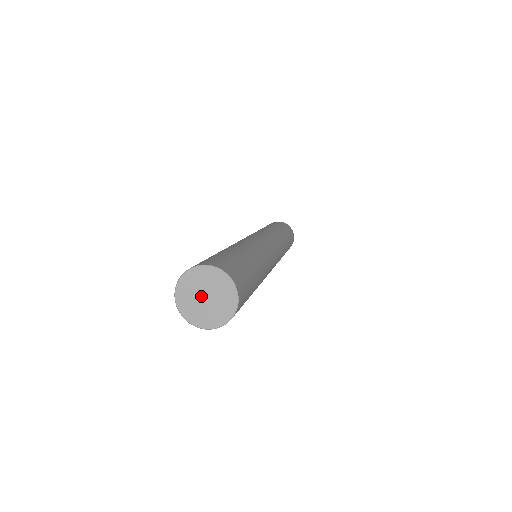
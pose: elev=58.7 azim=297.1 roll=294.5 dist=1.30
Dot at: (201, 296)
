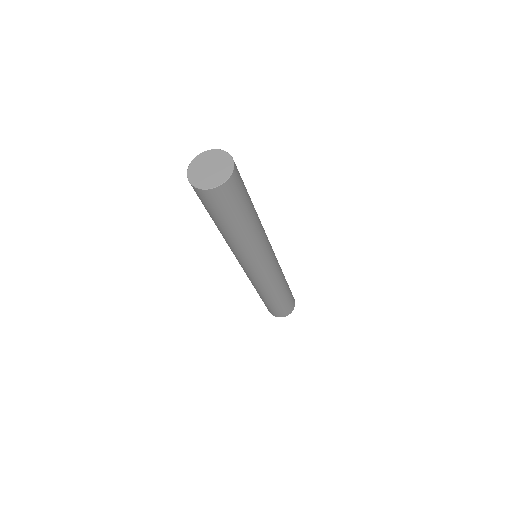
Dot at: (207, 169)
